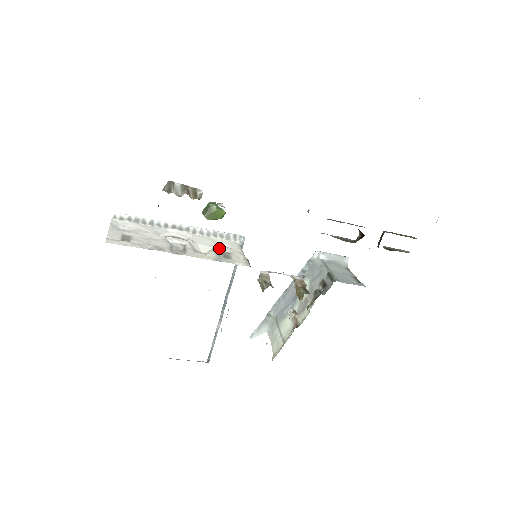
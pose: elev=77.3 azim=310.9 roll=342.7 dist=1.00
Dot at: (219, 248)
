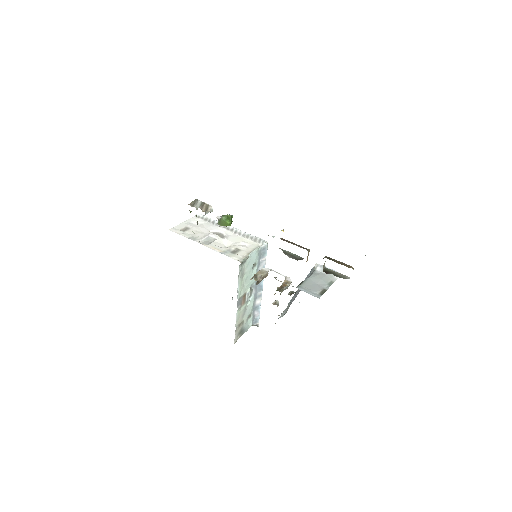
Dot at: (238, 246)
